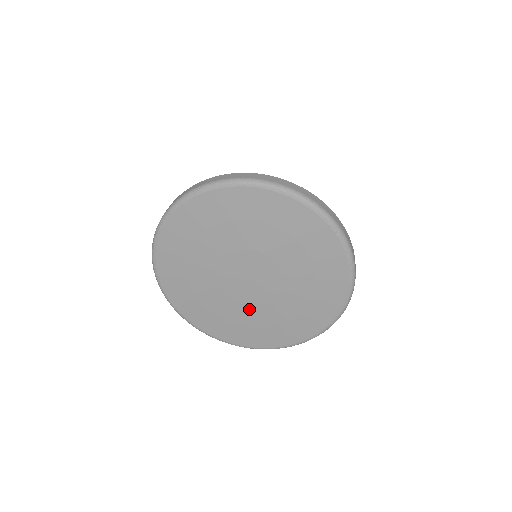
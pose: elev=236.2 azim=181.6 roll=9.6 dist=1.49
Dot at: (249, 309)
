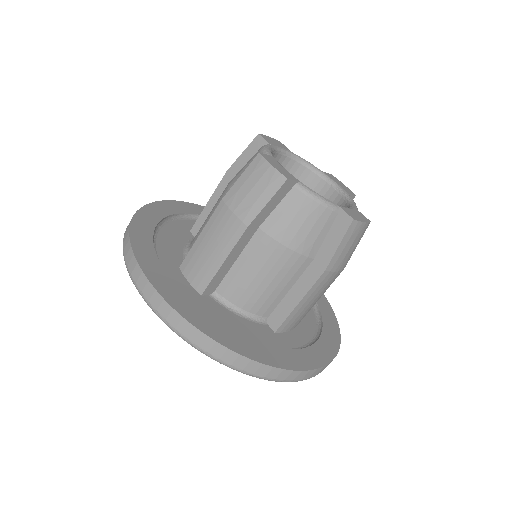
Dot at: occluded
